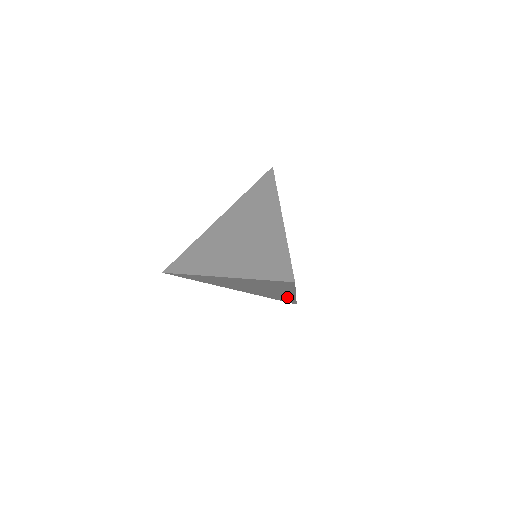
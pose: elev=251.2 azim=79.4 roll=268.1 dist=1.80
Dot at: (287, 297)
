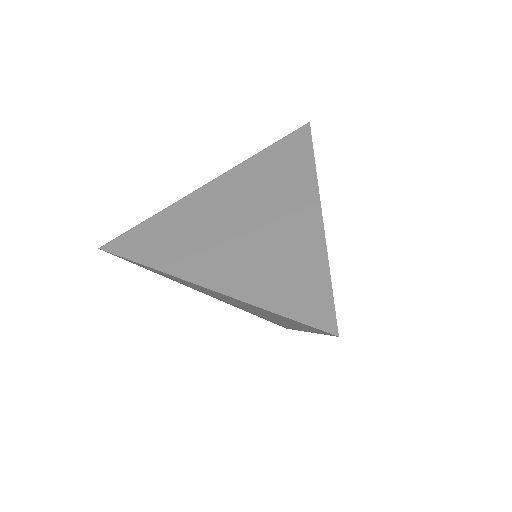
Dot at: (285, 325)
